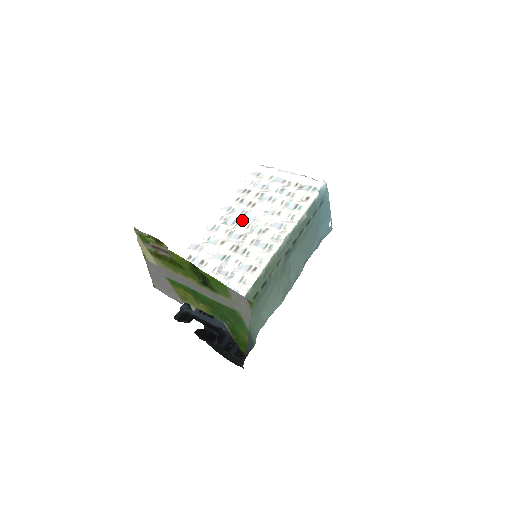
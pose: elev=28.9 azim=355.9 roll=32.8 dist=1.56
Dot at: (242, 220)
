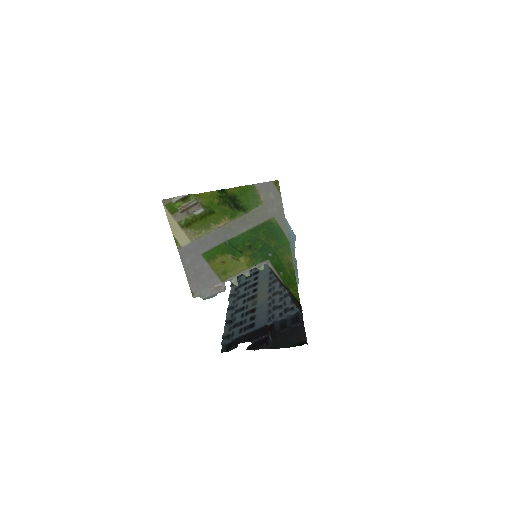
Dot at: occluded
